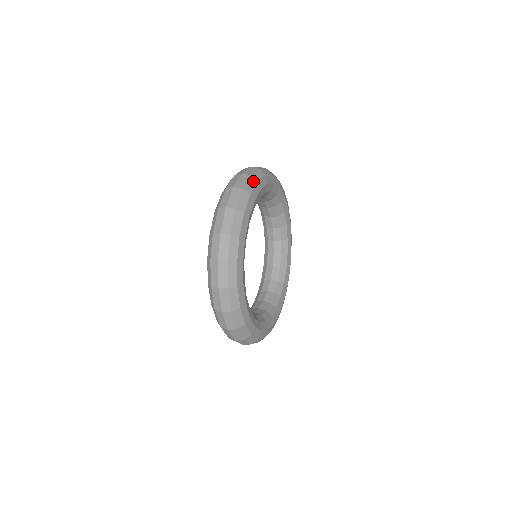
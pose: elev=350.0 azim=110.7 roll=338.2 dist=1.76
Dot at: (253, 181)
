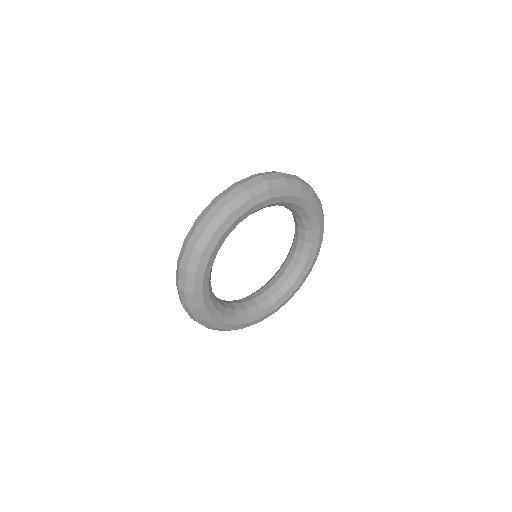
Dot at: (299, 185)
